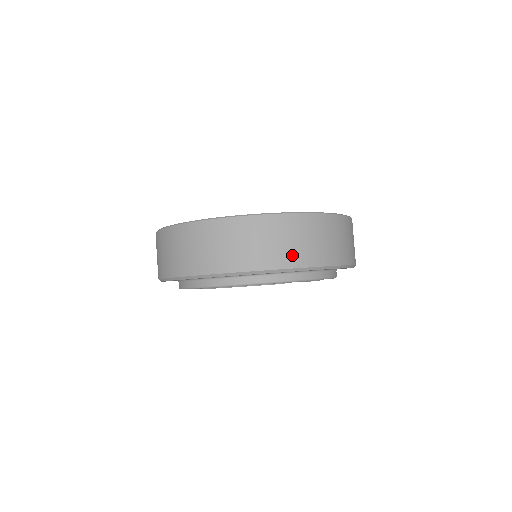
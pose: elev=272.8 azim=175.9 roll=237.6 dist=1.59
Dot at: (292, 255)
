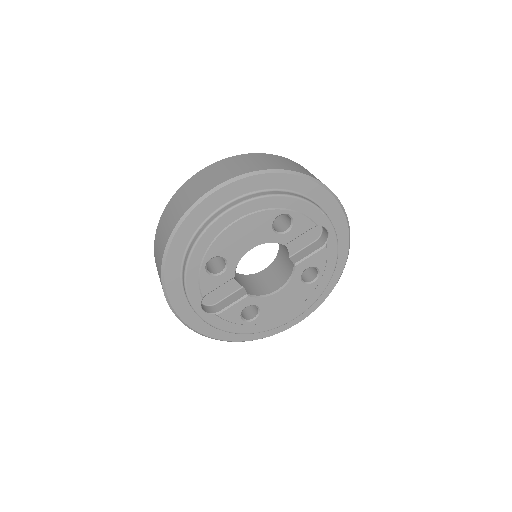
Dot at: occluded
